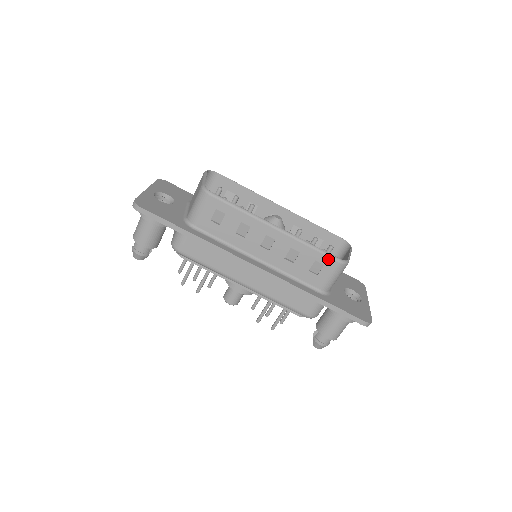
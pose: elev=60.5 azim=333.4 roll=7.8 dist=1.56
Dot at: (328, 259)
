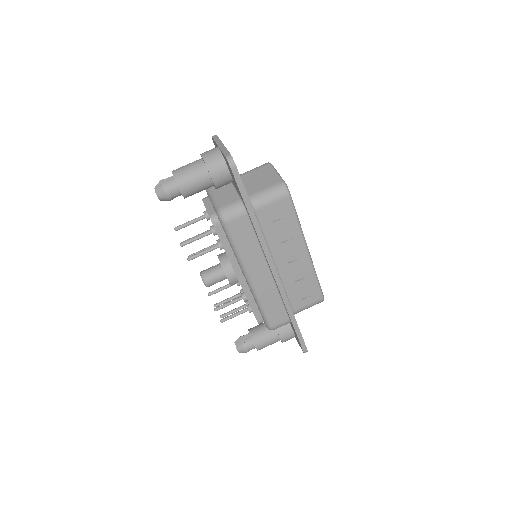
Dot at: (318, 292)
